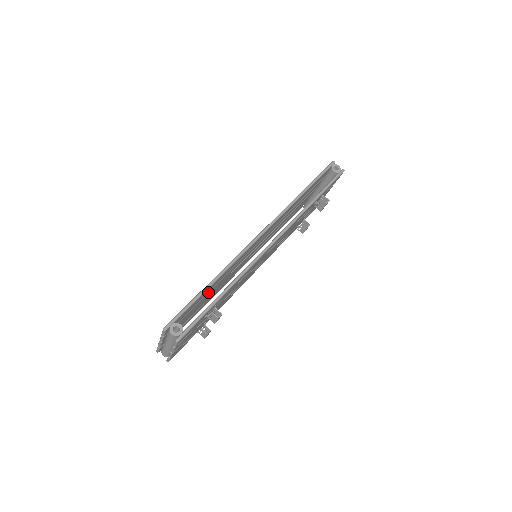
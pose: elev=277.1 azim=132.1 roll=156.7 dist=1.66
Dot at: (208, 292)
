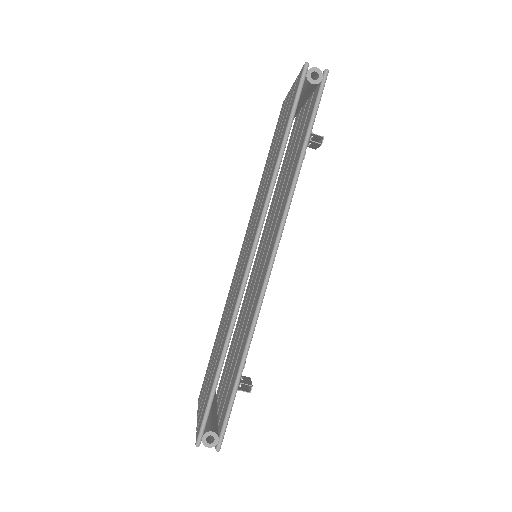
Dot at: occluded
